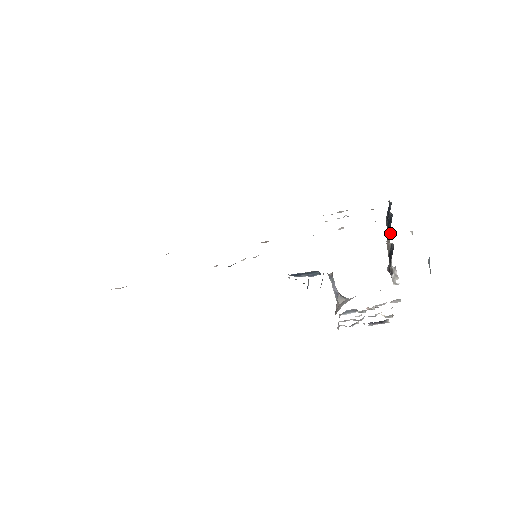
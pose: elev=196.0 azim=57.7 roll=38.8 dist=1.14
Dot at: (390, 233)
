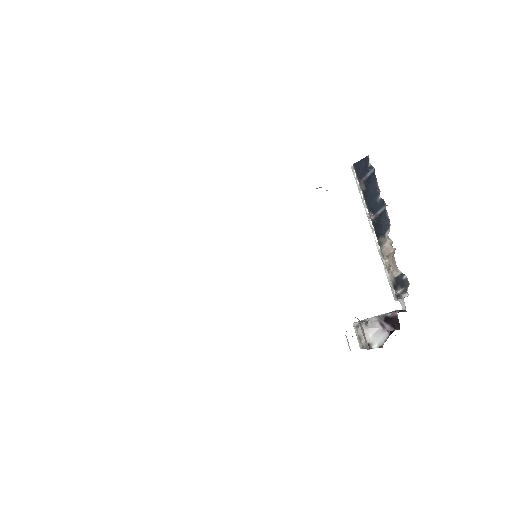
Dot at: (395, 249)
